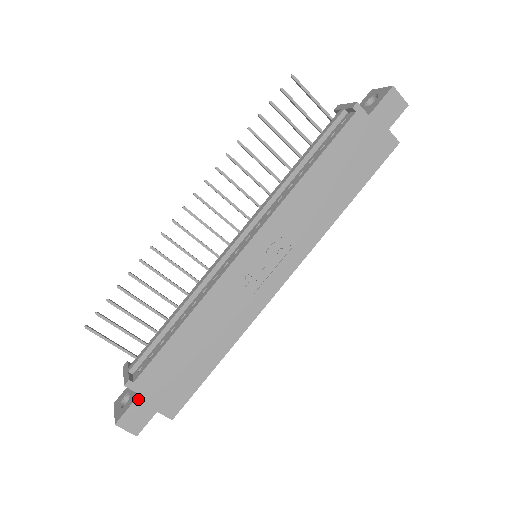
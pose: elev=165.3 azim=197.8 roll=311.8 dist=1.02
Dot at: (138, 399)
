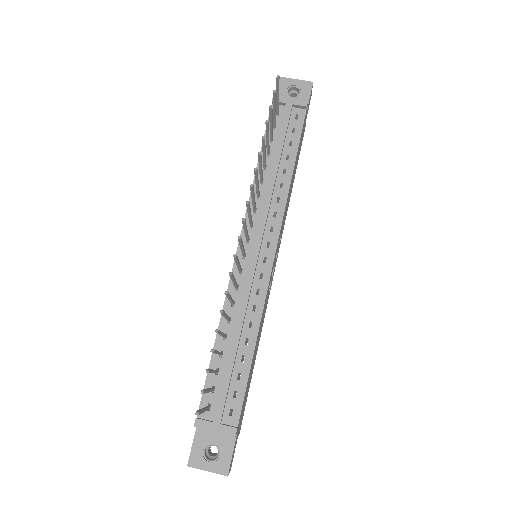
Dot at: (236, 439)
